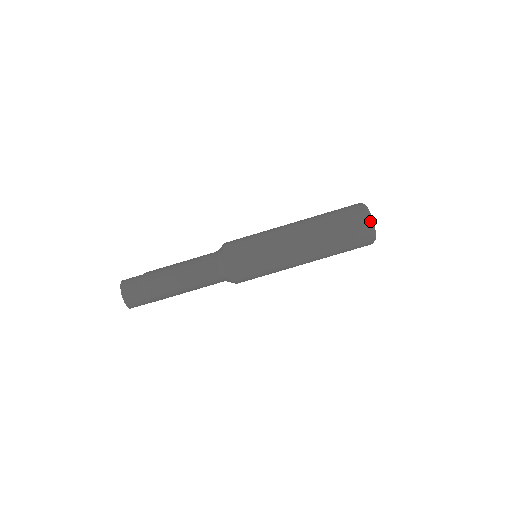
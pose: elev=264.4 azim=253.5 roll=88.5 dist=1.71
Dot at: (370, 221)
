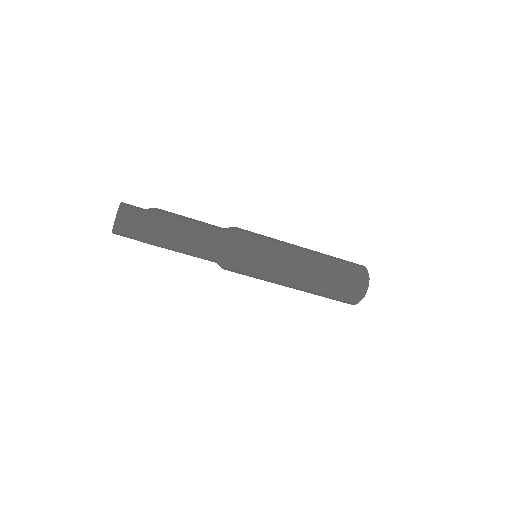
Dot at: (363, 297)
